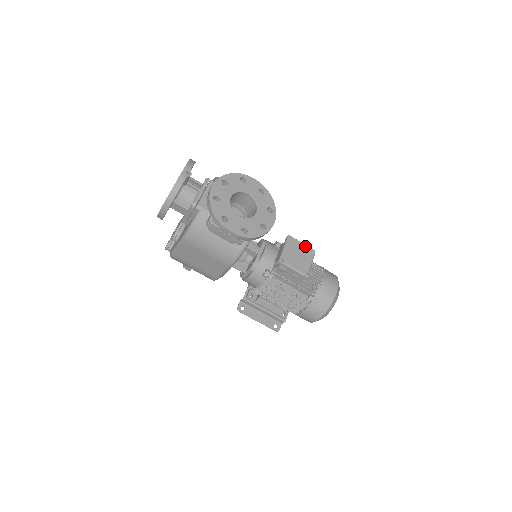
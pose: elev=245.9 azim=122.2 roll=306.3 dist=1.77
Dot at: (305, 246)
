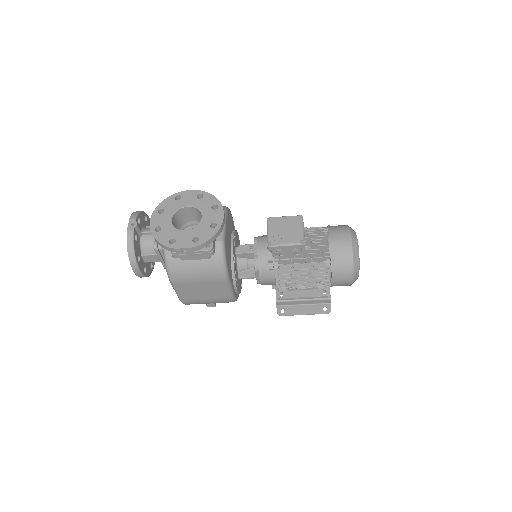
Dot at: (288, 217)
